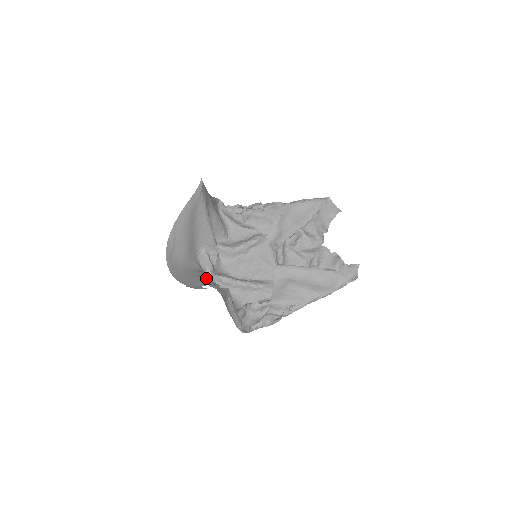
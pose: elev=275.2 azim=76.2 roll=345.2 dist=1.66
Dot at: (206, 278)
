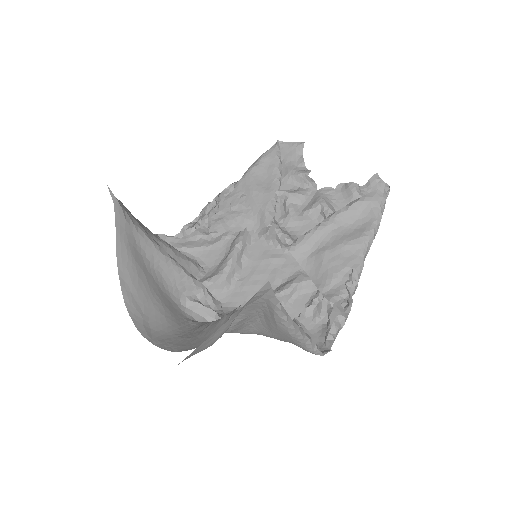
Dot at: occluded
